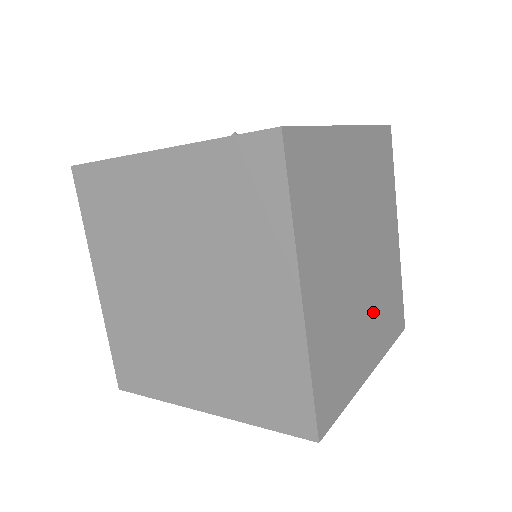
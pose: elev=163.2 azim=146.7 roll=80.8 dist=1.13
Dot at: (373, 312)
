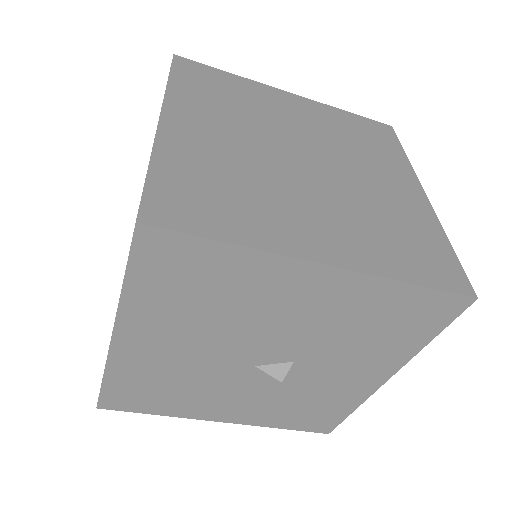
Dot at: (338, 214)
